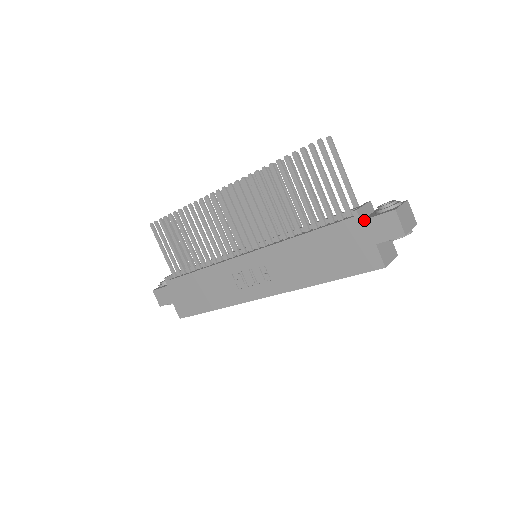
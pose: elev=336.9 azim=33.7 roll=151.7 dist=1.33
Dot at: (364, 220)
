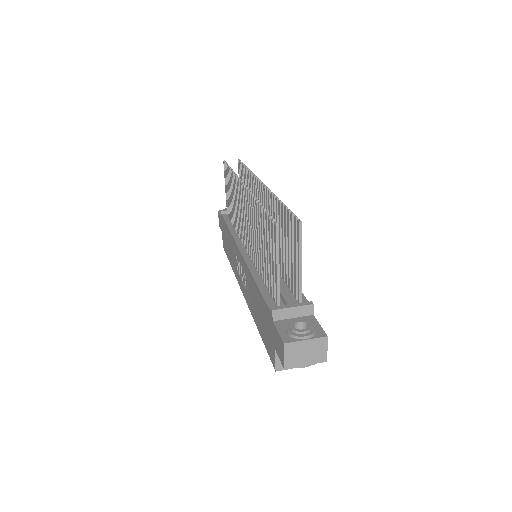
Dot at: (273, 323)
